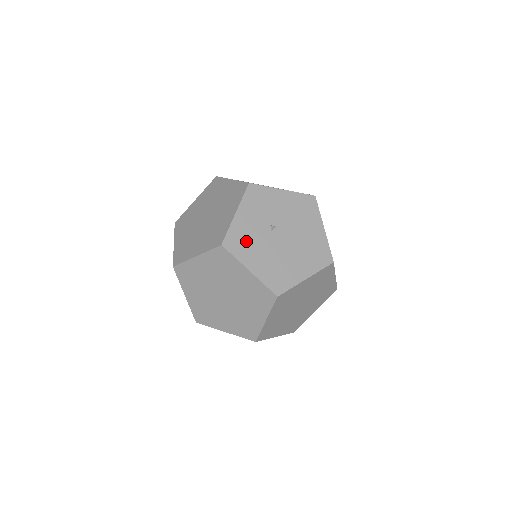
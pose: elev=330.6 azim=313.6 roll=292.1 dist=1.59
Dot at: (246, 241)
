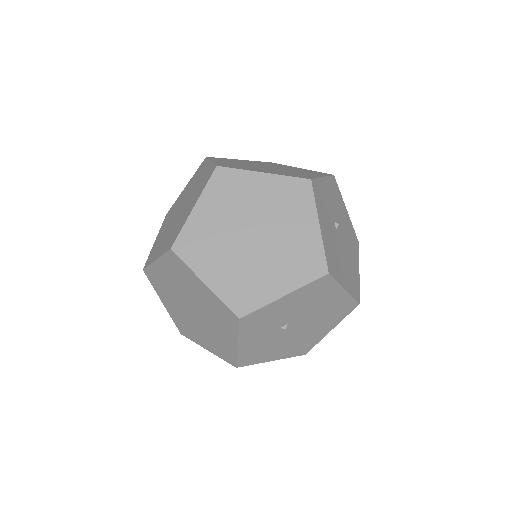
Dot at: (260, 351)
